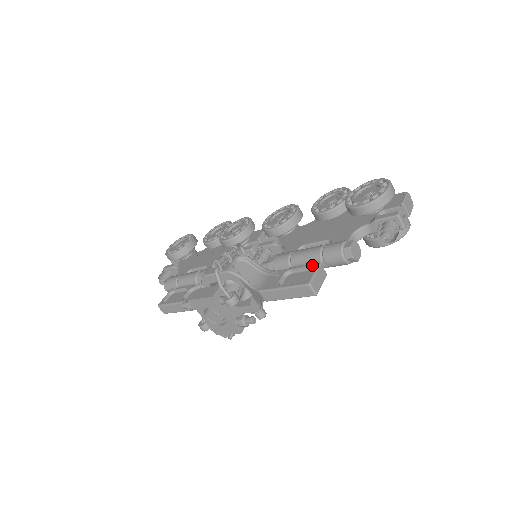
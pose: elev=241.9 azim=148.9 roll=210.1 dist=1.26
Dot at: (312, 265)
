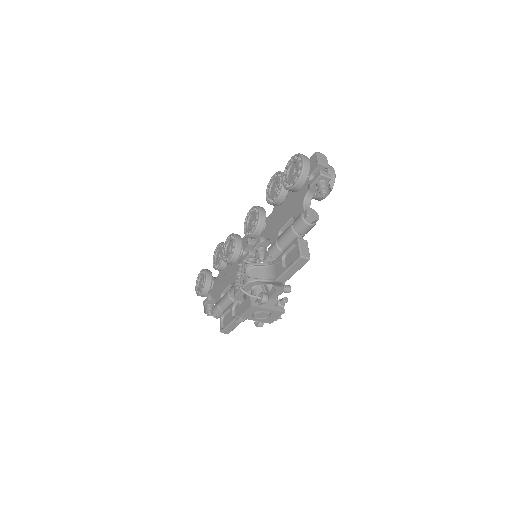
Dot at: (294, 242)
